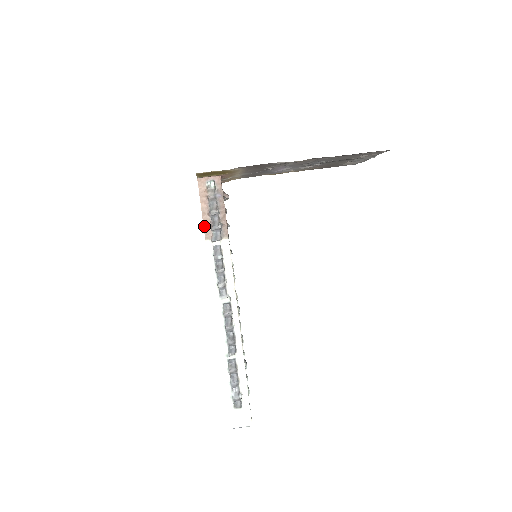
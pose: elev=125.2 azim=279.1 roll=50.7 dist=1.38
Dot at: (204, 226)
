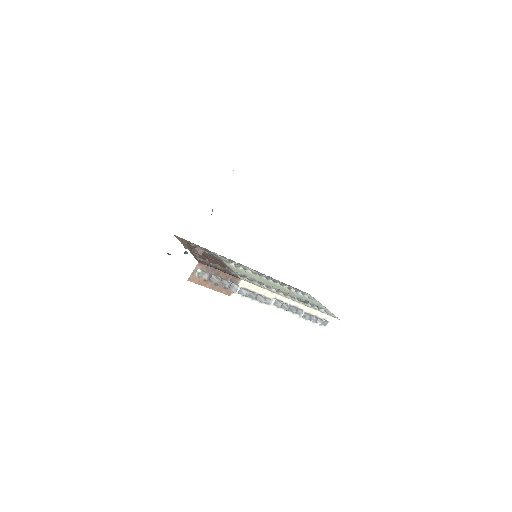
Dot at: (221, 292)
